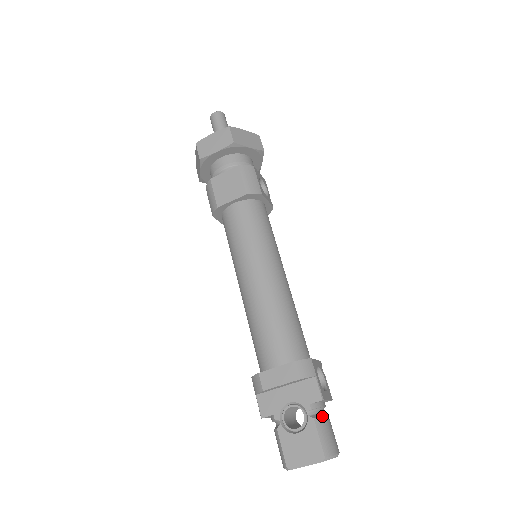
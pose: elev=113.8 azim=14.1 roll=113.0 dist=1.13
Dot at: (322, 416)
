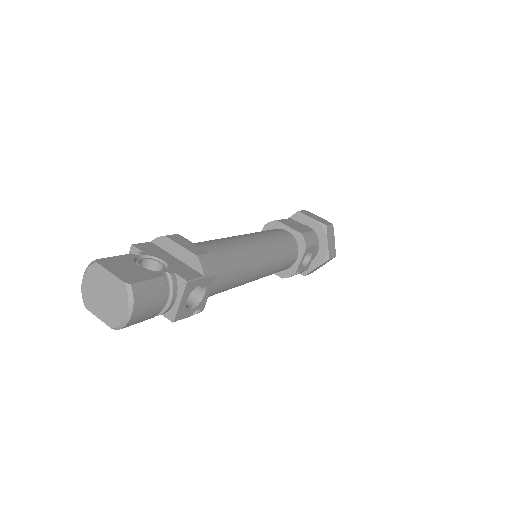
Dot at: (167, 289)
